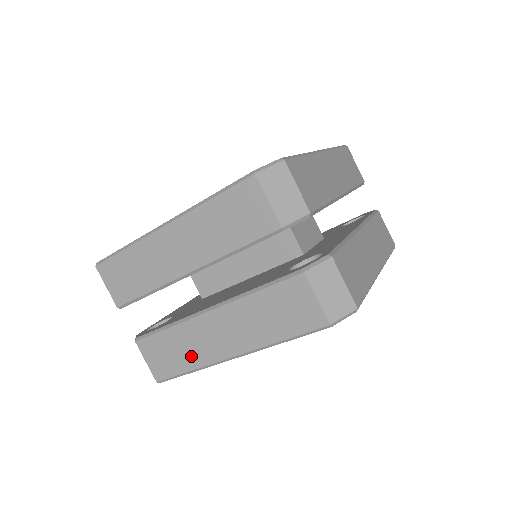
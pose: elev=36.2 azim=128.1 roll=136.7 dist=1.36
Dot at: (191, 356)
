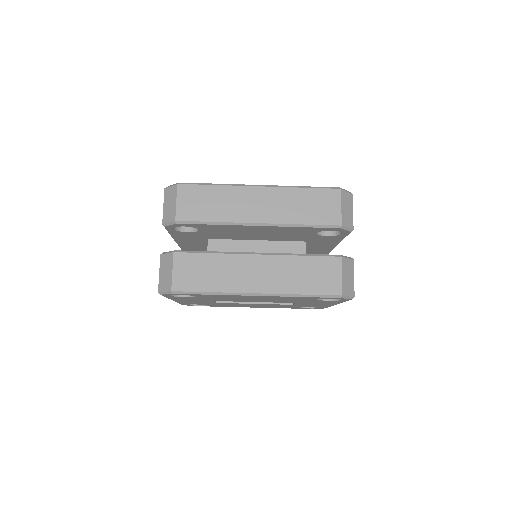
Dot at: (221, 281)
